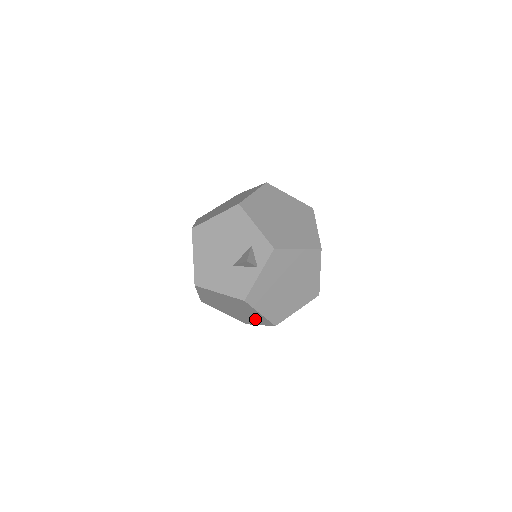
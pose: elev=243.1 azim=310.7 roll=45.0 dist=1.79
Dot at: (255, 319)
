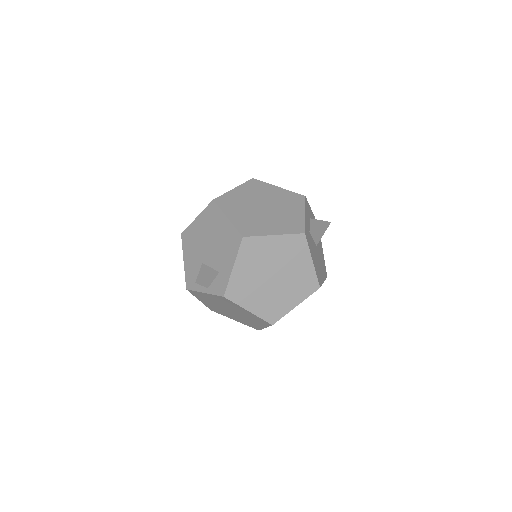
Dot at: occluded
